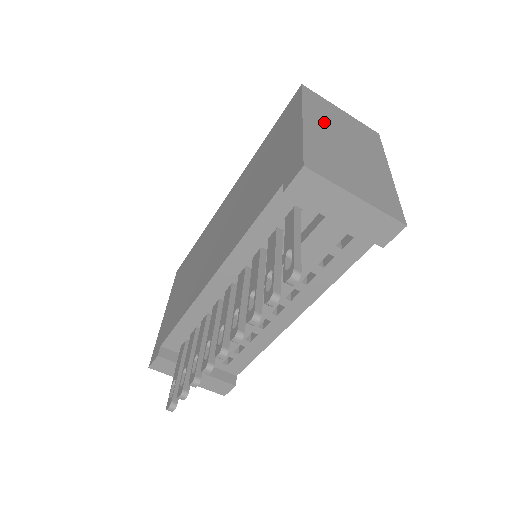
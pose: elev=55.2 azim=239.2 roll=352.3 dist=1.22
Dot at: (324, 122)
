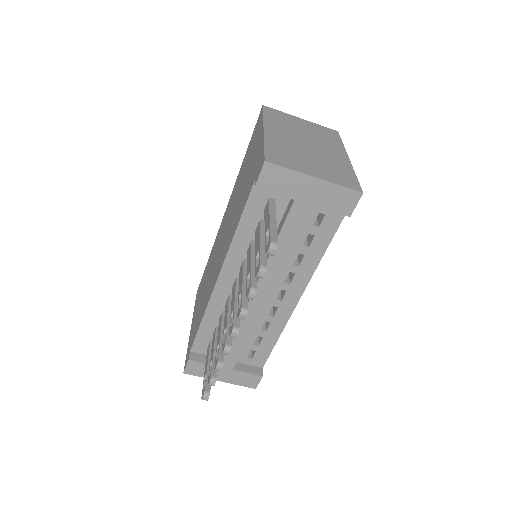
Dot at: (284, 129)
